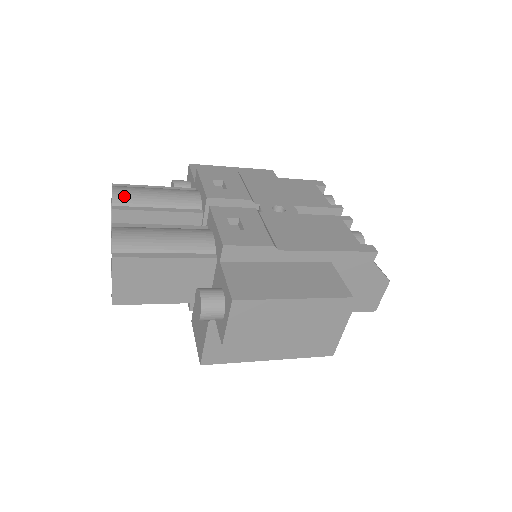
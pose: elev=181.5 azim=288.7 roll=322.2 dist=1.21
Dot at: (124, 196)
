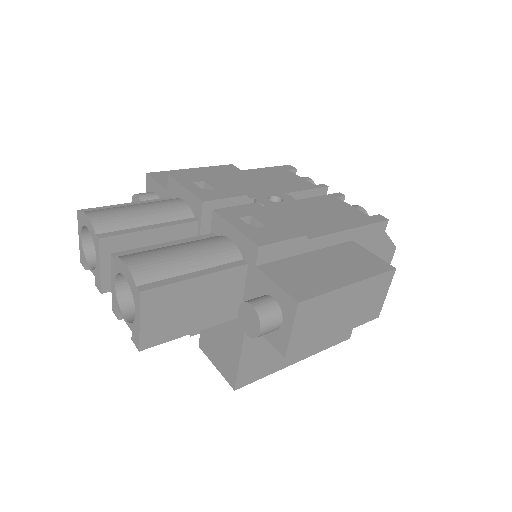
Dot at: (105, 220)
